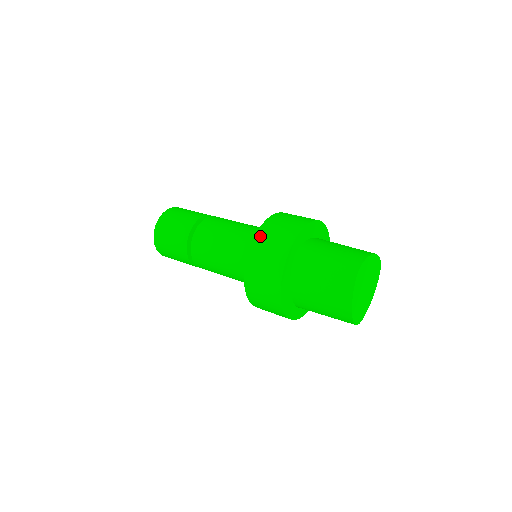
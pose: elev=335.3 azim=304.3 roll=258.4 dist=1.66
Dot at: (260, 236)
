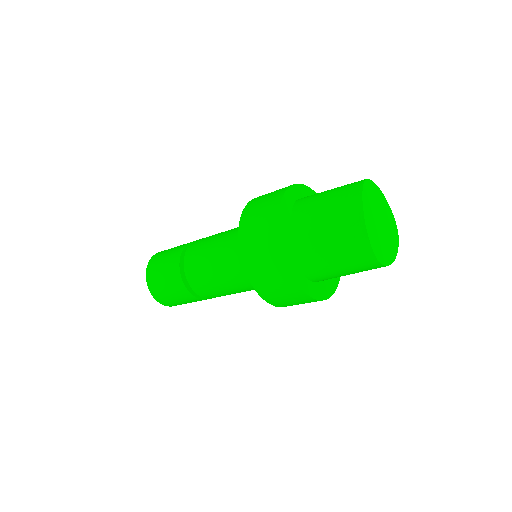
Dot at: (259, 196)
